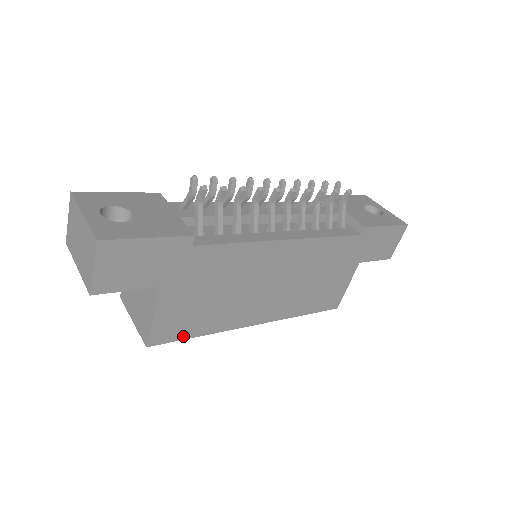
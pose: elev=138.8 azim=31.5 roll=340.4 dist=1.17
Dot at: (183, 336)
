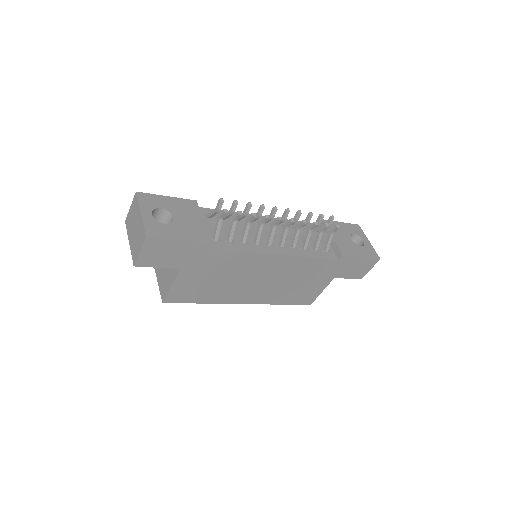
Dot at: (189, 301)
